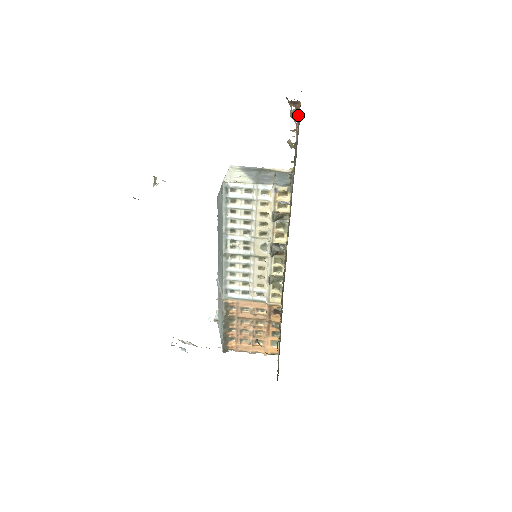
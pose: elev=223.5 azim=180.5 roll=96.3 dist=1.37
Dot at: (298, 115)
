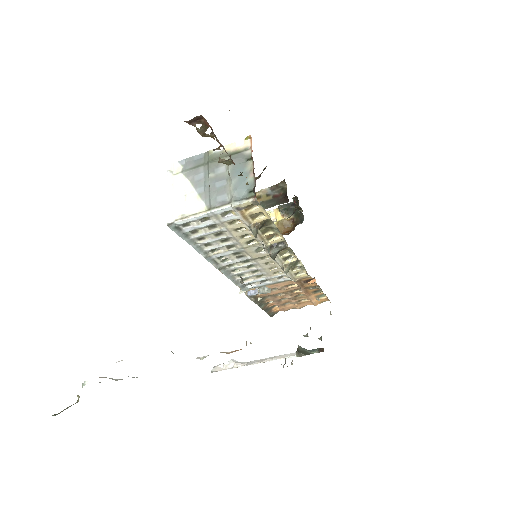
Dot at: (212, 132)
